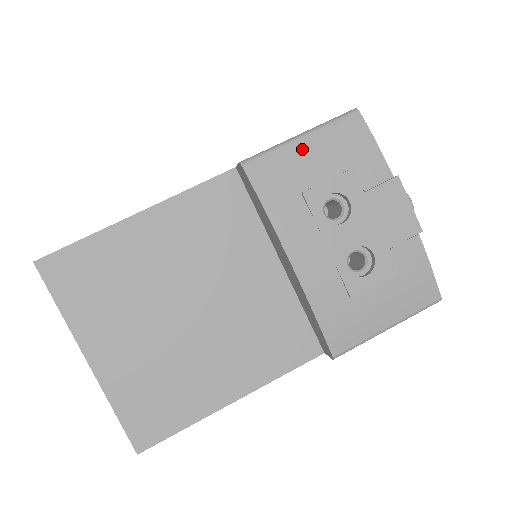
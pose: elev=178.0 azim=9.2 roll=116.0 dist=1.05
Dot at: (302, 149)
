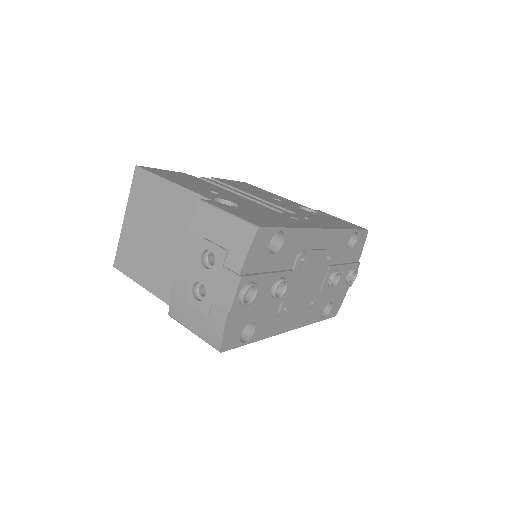
Dot at: (222, 220)
